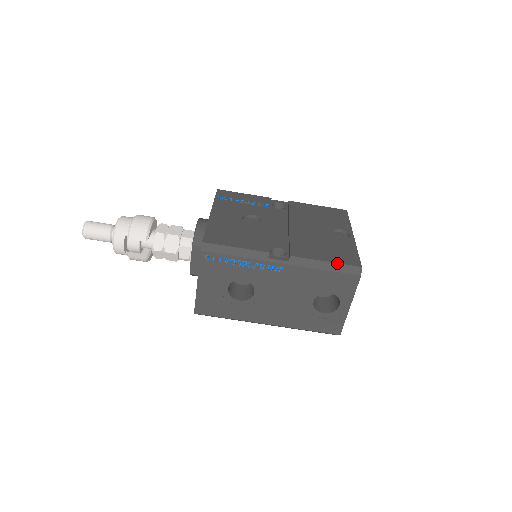
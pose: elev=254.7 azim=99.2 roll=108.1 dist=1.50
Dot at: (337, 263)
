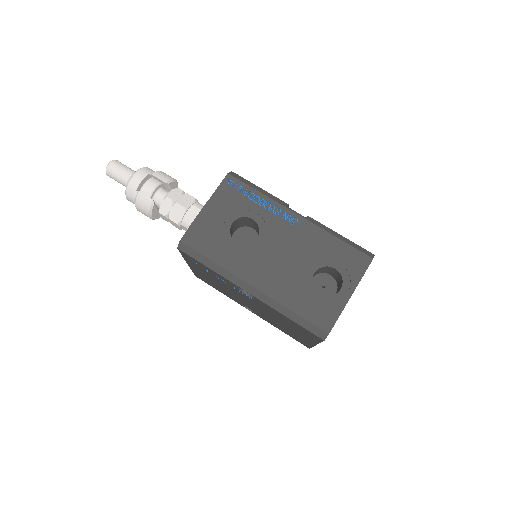
Dot at: (351, 241)
